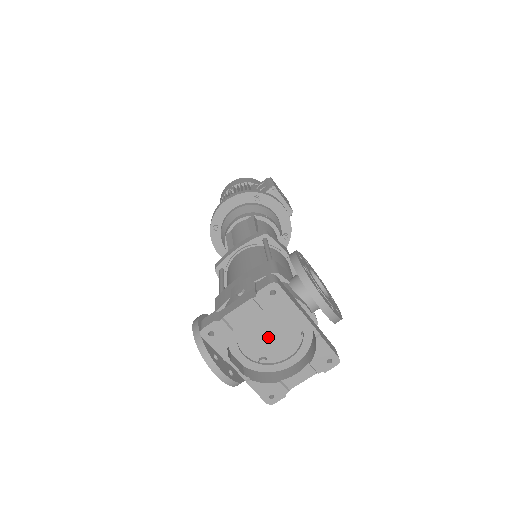
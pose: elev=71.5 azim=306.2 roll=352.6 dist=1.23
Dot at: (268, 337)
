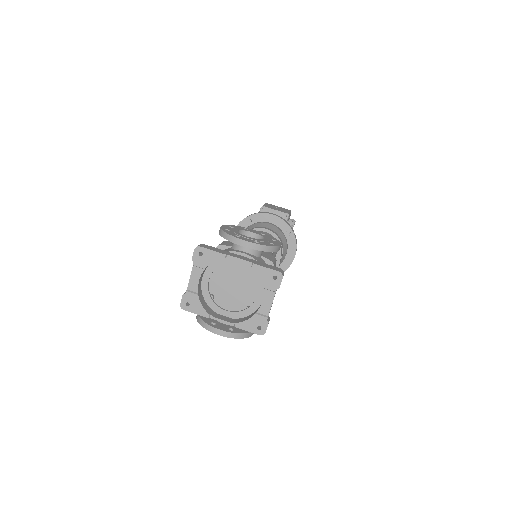
Dot at: (238, 290)
